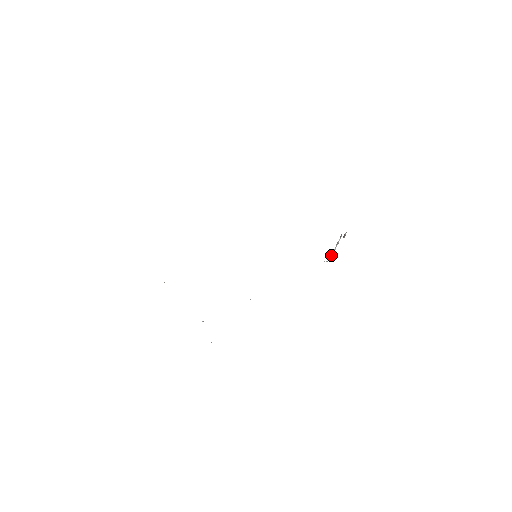
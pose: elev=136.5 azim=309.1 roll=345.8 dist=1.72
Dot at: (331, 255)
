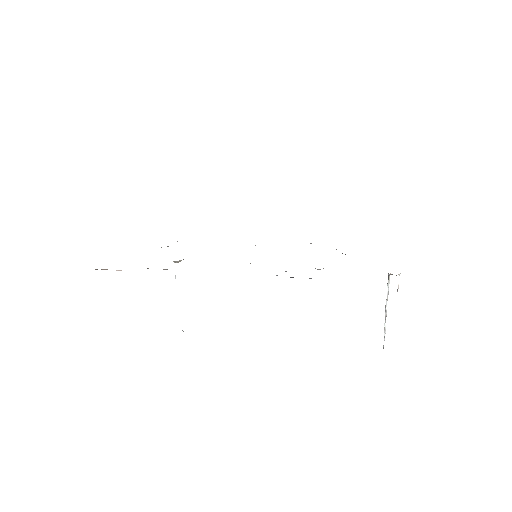
Dot at: (384, 325)
